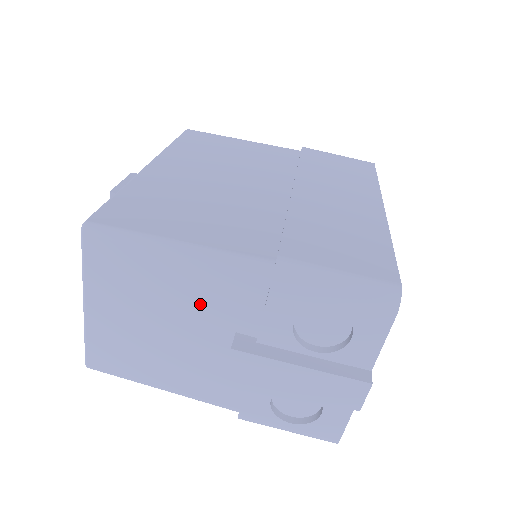
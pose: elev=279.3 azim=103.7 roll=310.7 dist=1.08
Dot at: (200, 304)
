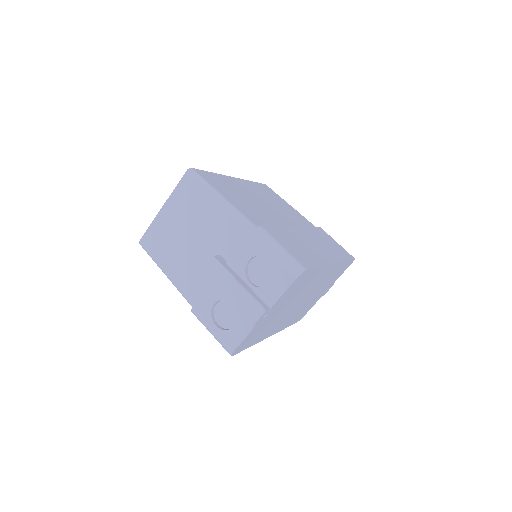
Dot at: (214, 231)
